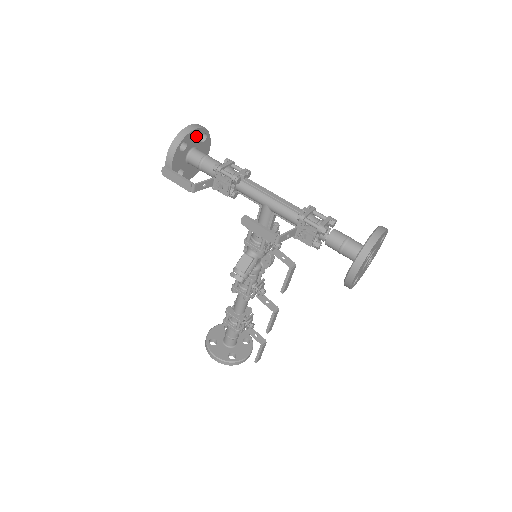
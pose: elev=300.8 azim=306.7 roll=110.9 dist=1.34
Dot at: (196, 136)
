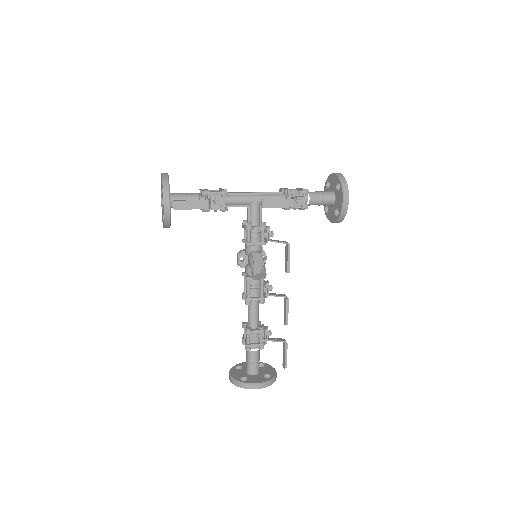
Dot at: occluded
